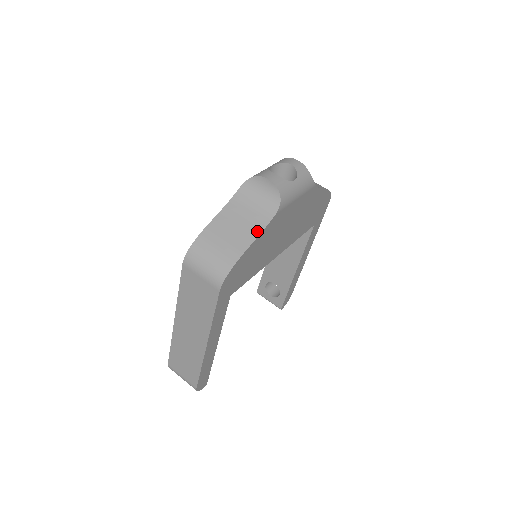
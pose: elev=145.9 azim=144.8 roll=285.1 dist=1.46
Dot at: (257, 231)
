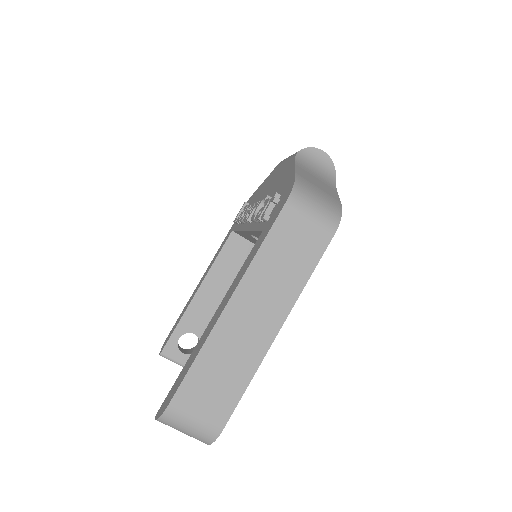
Dot at: (334, 190)
